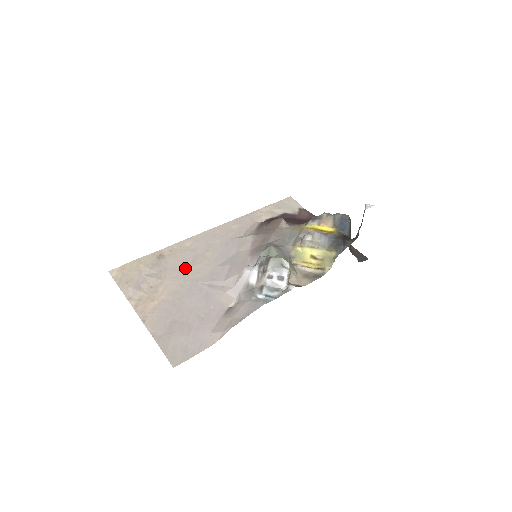
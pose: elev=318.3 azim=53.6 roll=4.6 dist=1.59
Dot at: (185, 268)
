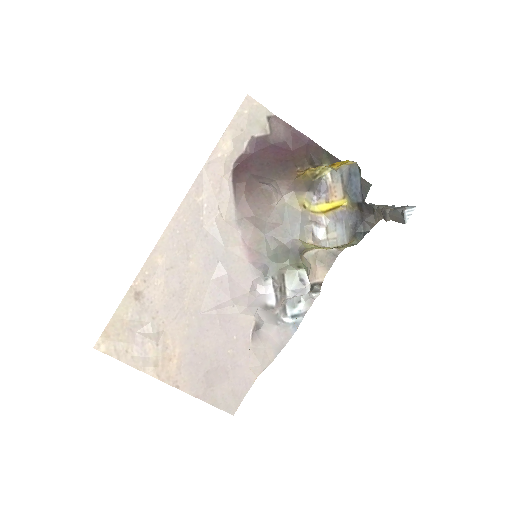
Dot at: (178, 300)
